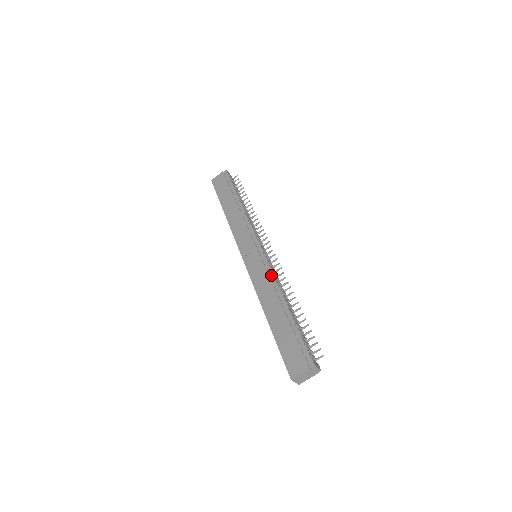
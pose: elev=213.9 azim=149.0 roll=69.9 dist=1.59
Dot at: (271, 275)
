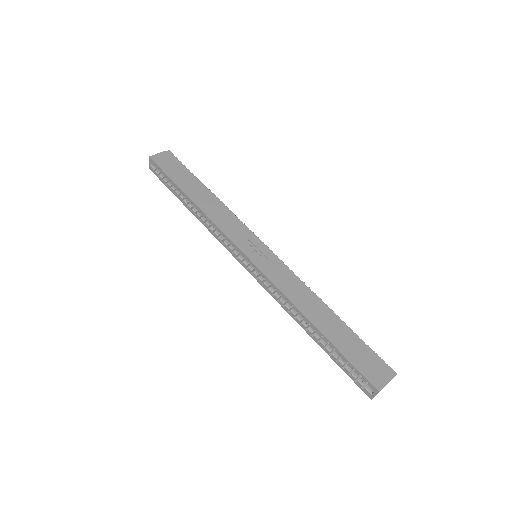
Dot at: (296, 277)
